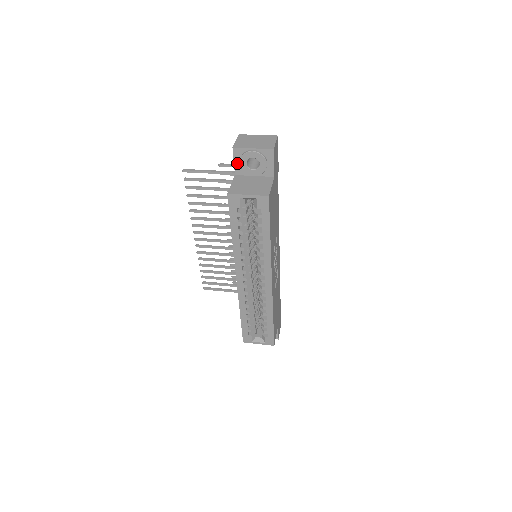
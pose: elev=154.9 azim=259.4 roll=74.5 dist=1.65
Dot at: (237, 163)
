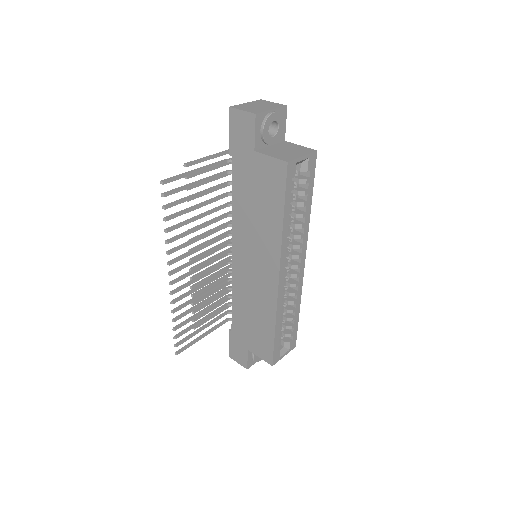
Dot at: (257, 134)
